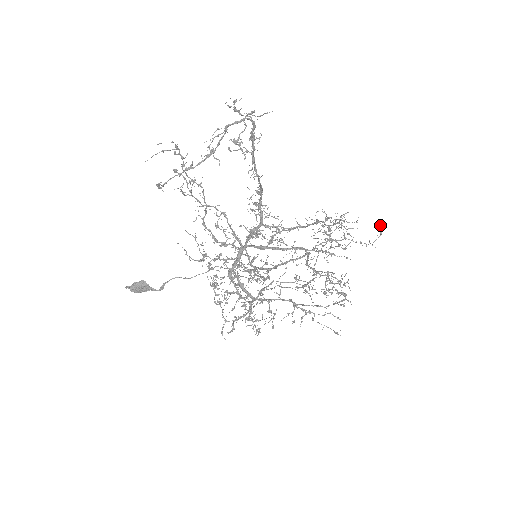
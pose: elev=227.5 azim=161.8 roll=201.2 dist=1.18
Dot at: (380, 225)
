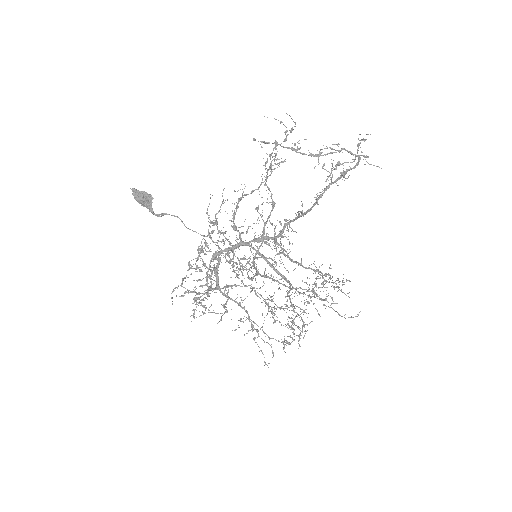
Dot at: occluded
